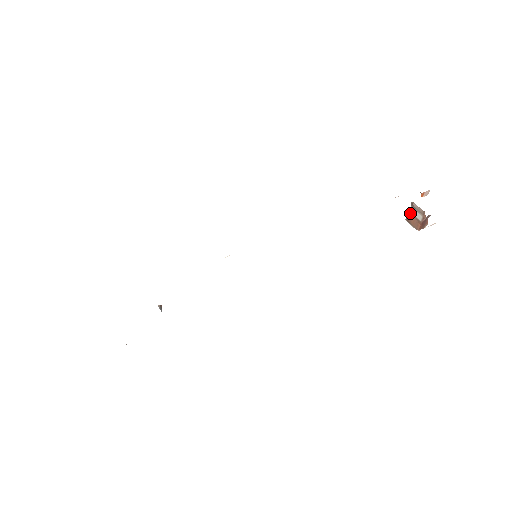
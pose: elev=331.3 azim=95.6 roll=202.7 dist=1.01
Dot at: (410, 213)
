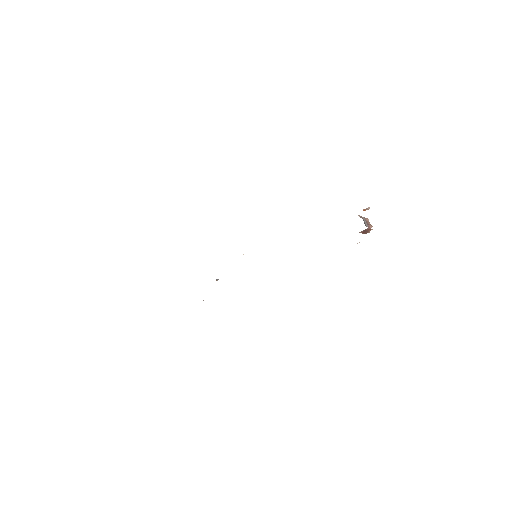
Dot at: occluded
